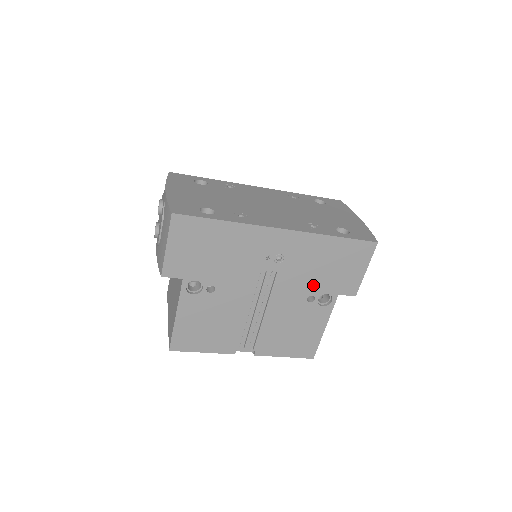
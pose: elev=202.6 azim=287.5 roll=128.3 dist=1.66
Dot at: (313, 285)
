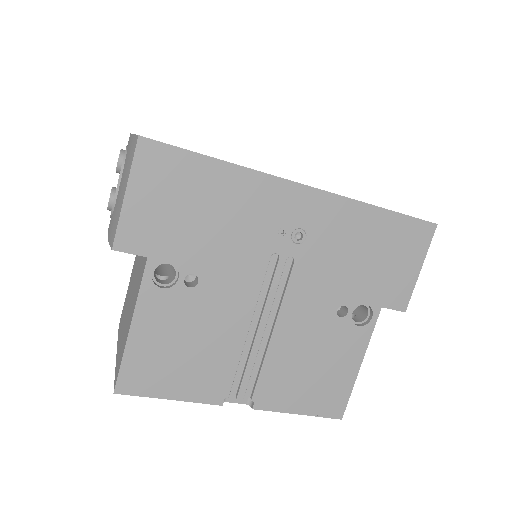
Dot at: (346, 287)
